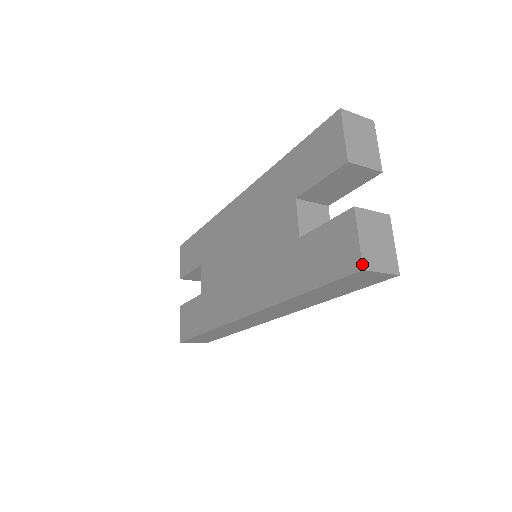
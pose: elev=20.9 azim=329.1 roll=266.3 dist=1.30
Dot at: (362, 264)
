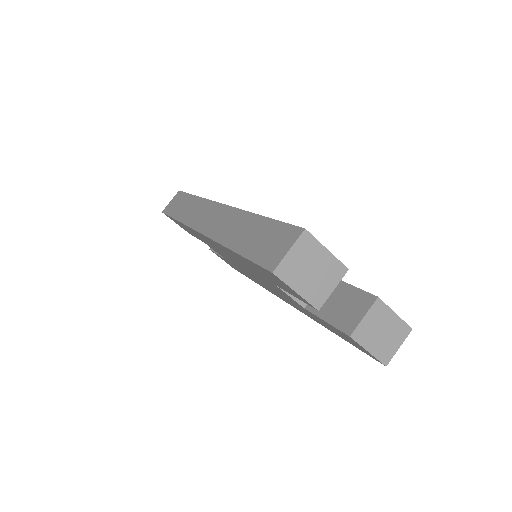
Dot at: (383, 364)
